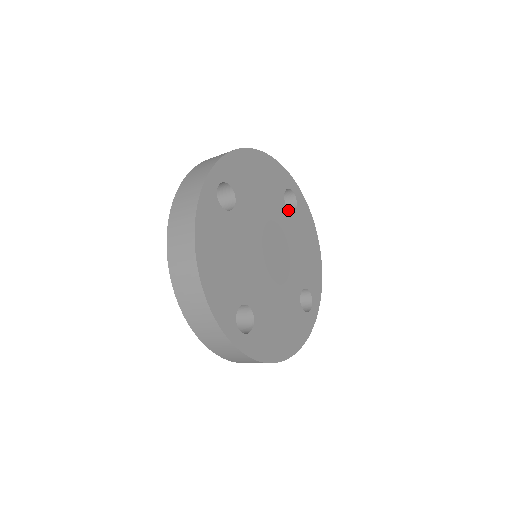
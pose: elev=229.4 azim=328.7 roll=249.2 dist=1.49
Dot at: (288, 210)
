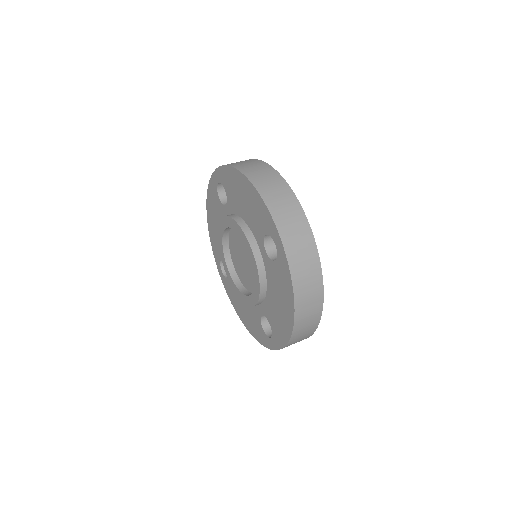
Dot at: occluded
